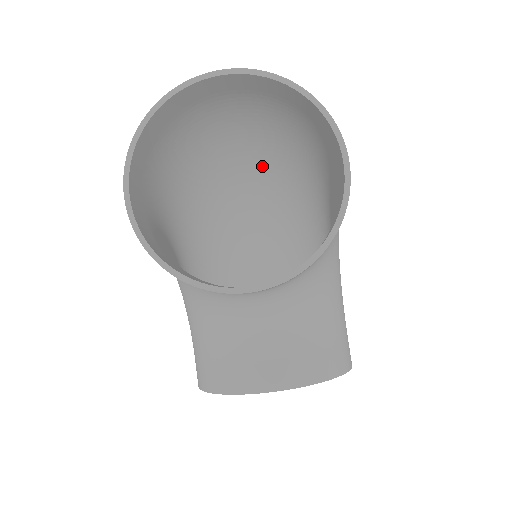
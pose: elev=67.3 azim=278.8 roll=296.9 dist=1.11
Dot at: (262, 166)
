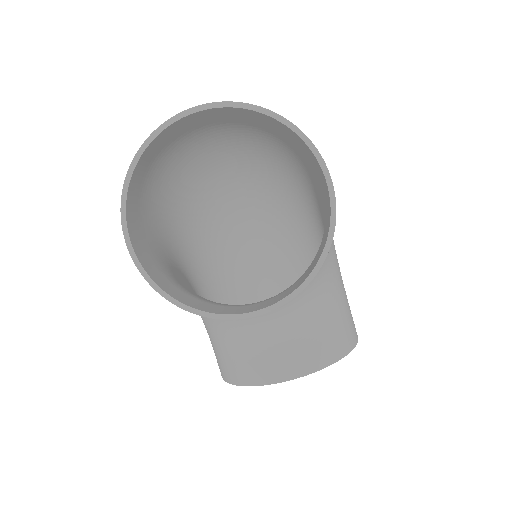
Dot at: (249, 166)
